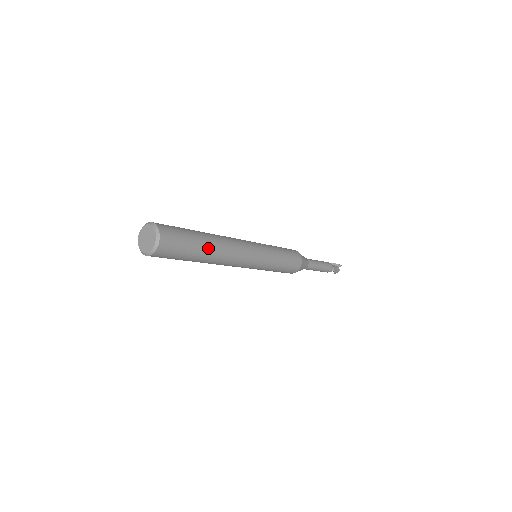
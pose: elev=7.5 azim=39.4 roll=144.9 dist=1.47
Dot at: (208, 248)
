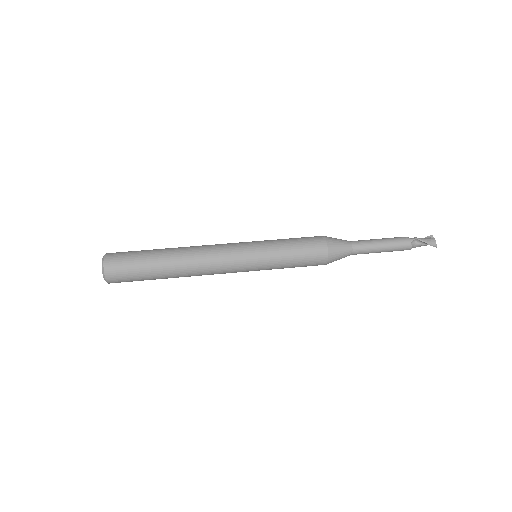
Dot at: occluded
